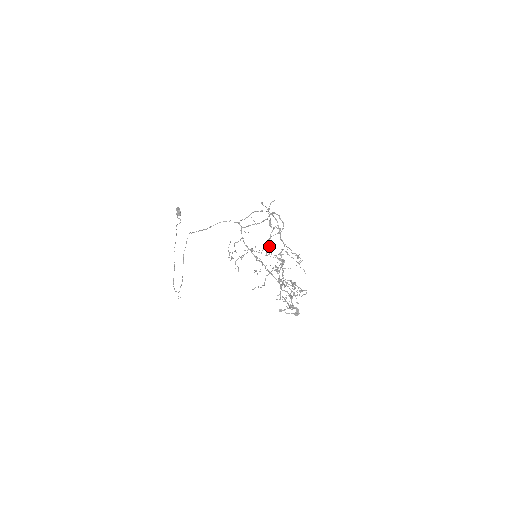
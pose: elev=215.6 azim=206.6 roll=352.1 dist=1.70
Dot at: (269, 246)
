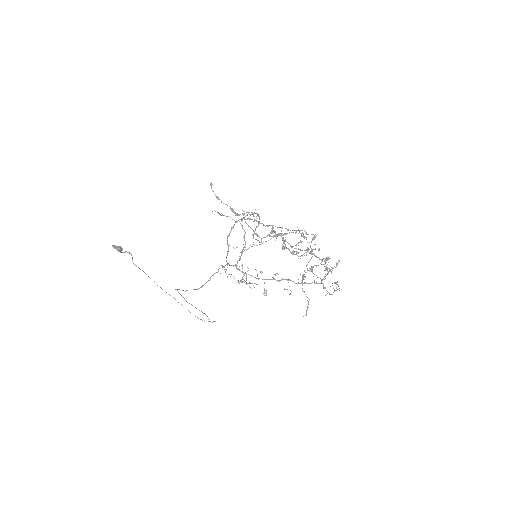
Dot at: occluded
